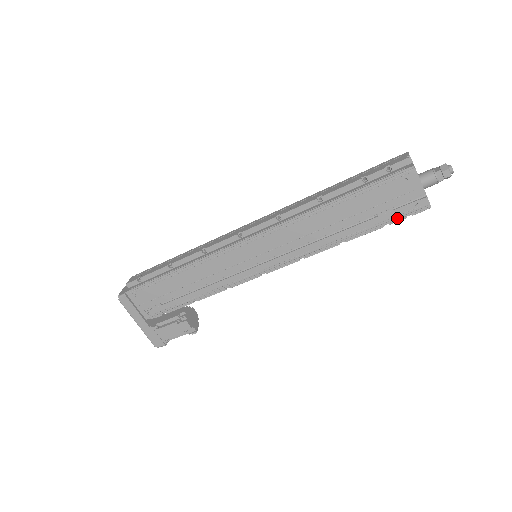
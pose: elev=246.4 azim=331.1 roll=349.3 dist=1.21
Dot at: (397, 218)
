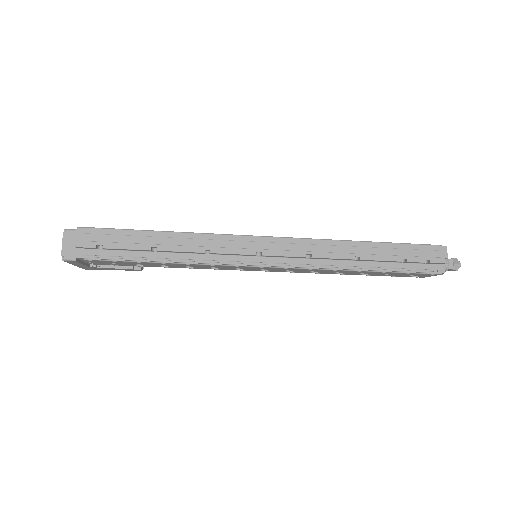
Dot at: (395, 276)
